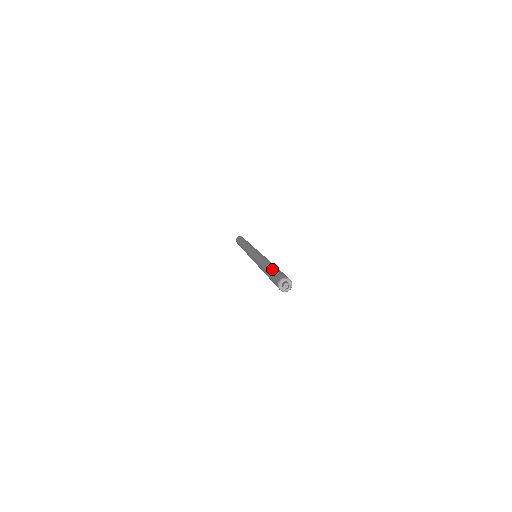
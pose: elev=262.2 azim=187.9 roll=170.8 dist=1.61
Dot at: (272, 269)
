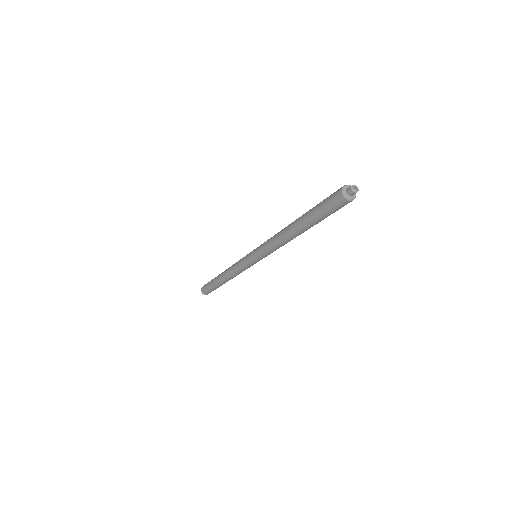
Dot at: occluded
